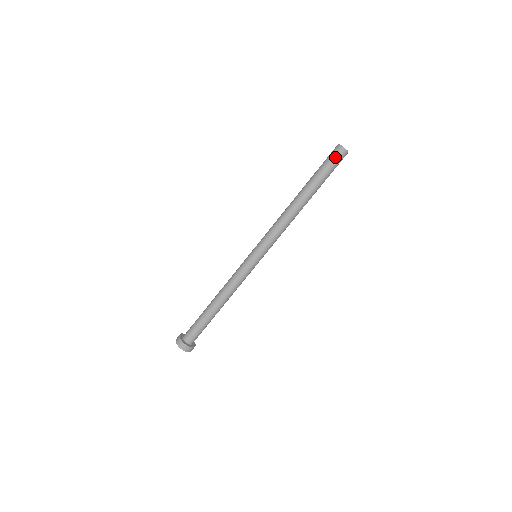
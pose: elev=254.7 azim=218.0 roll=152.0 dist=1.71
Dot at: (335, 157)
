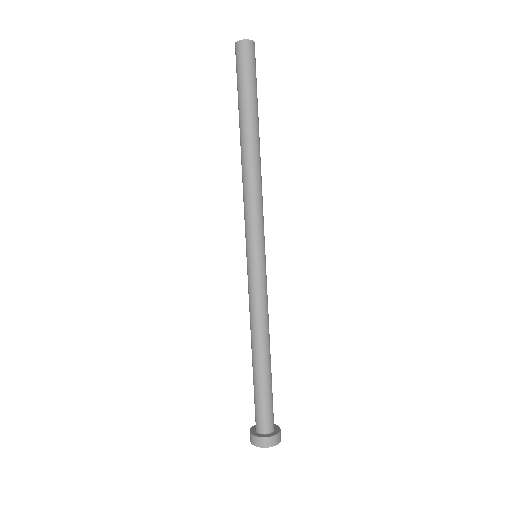
Dot at: (238, 61)
